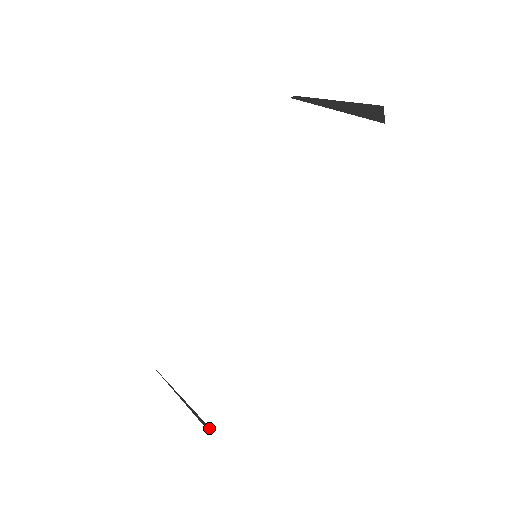
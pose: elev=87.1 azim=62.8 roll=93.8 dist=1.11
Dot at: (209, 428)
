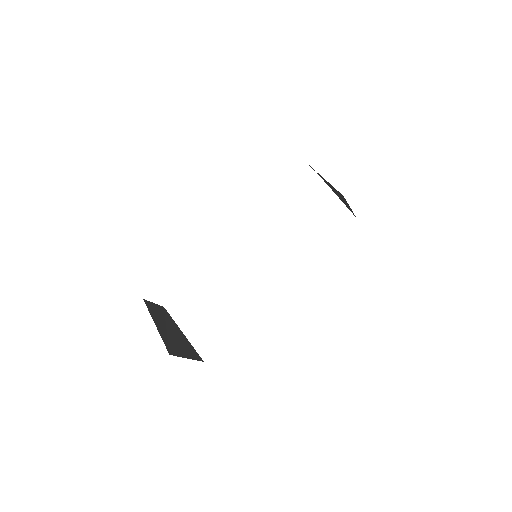
Dot at: occluded
